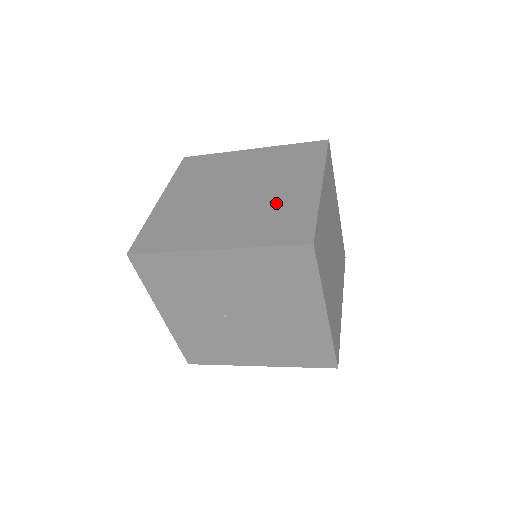
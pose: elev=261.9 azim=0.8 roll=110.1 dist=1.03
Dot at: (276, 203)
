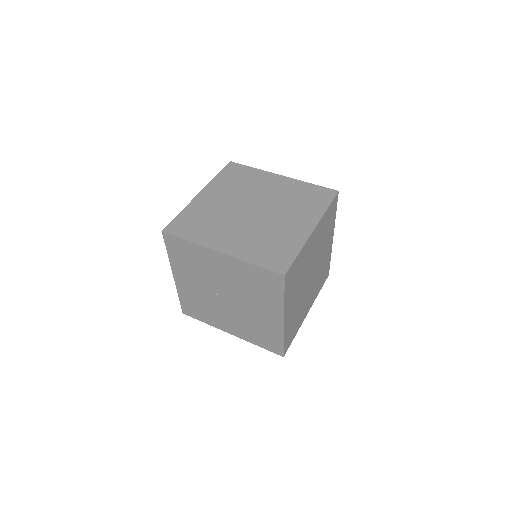
Dot at: (276, 232)
